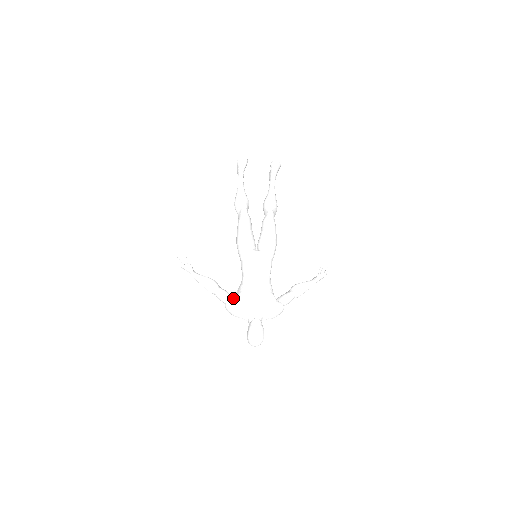
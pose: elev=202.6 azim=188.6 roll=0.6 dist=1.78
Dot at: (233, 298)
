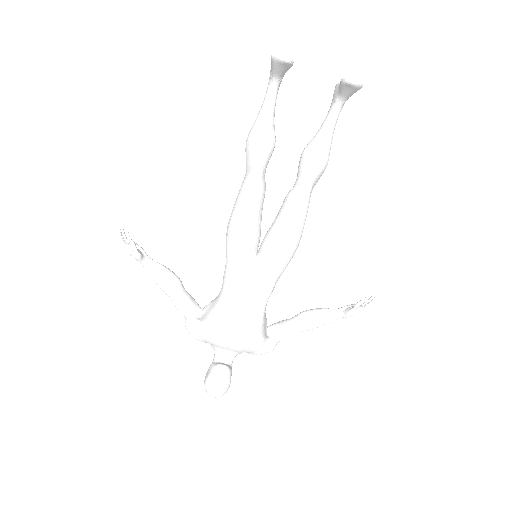
Dot at: (200, 313)
